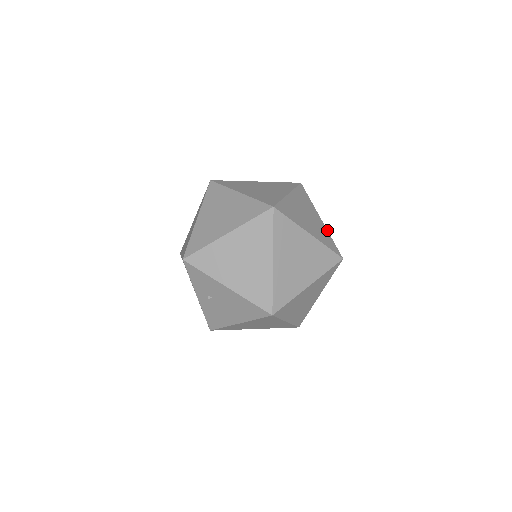
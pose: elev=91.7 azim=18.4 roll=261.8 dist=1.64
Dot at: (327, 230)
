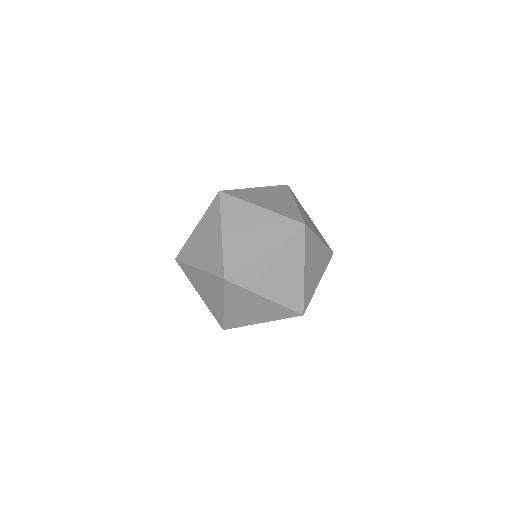
Dot at: (273, 212)
